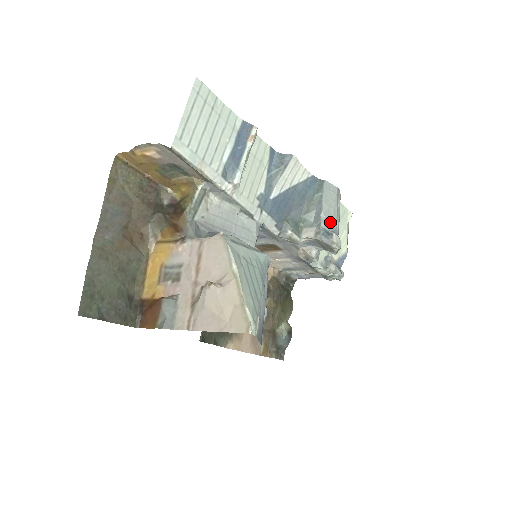
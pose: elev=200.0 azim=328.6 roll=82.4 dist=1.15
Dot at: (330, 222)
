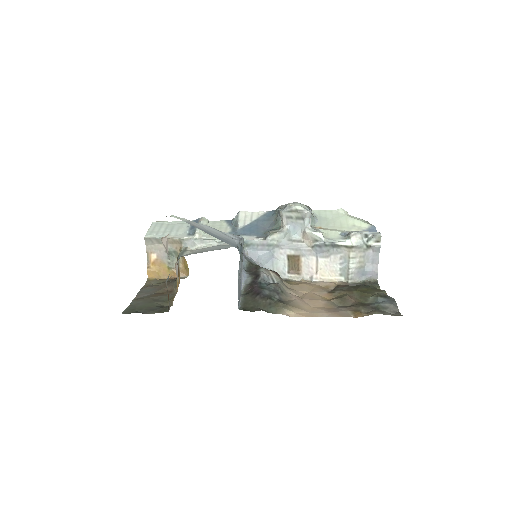
Dot at: occluded
